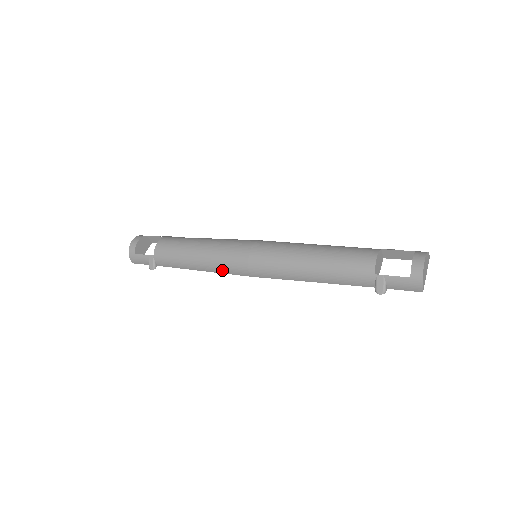
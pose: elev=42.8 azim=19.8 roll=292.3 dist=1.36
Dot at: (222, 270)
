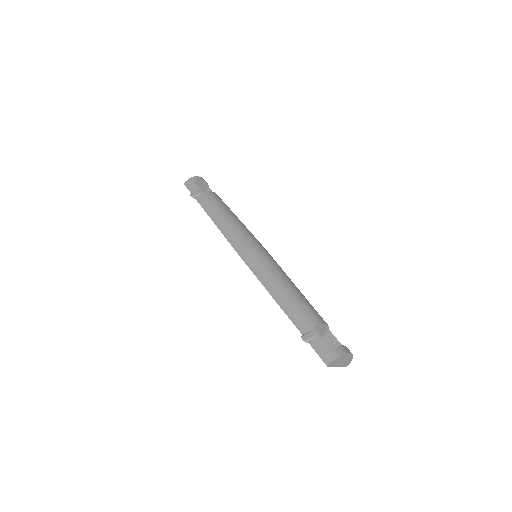
Dot at: (230, 237)
